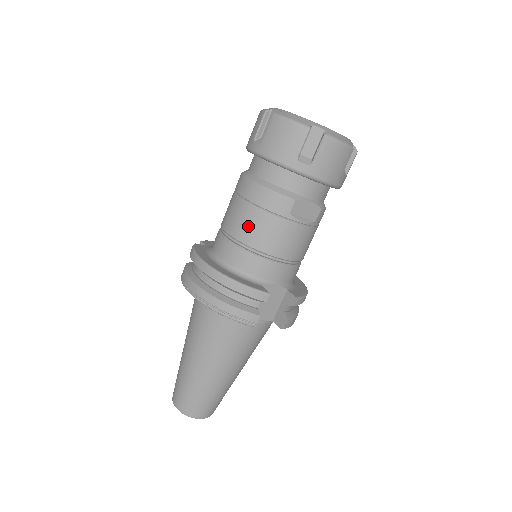
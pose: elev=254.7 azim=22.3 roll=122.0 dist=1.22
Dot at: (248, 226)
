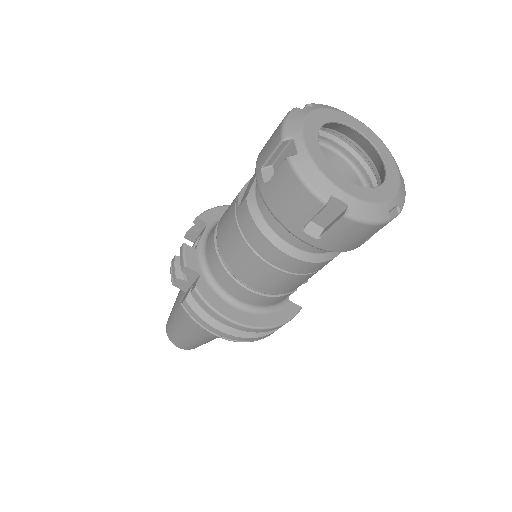
Dot at: (286, 286)
